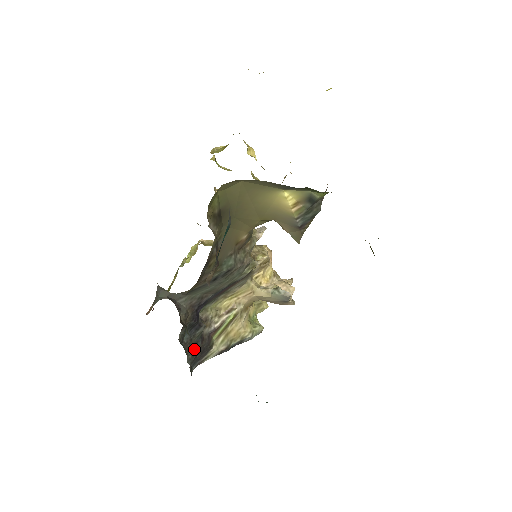
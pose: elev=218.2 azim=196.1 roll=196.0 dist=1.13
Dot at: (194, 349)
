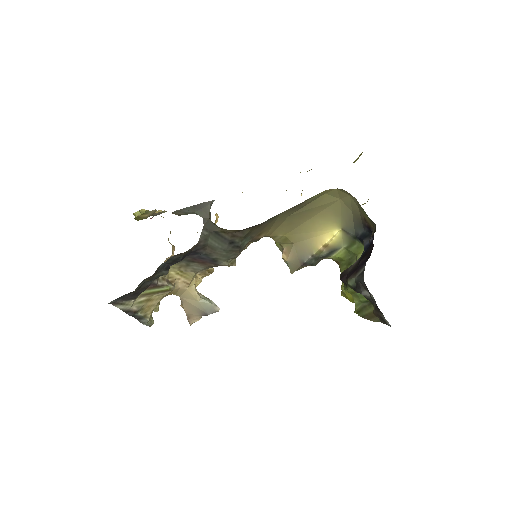
Dot at: (143, 283)
